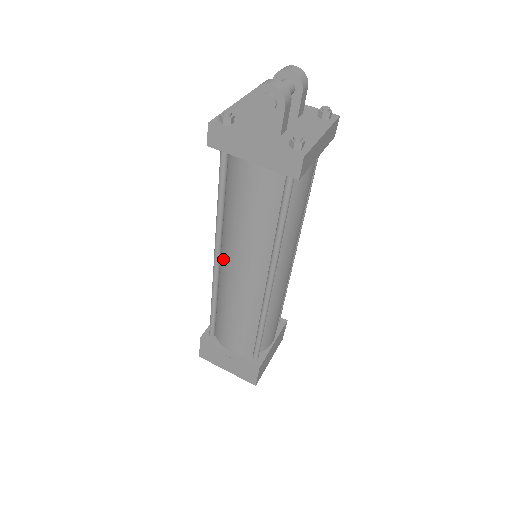
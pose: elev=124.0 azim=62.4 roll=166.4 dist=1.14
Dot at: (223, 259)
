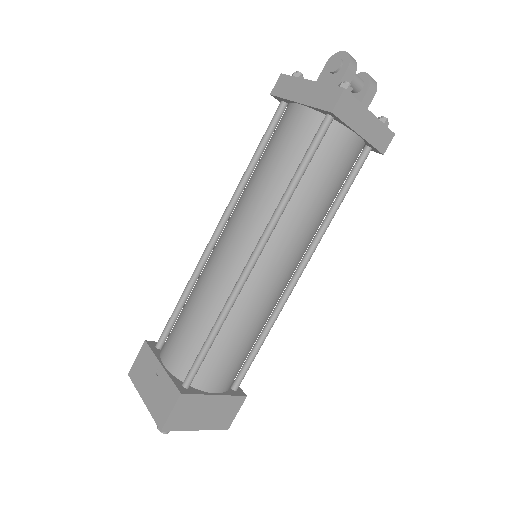
Dot at: (224, 229)
